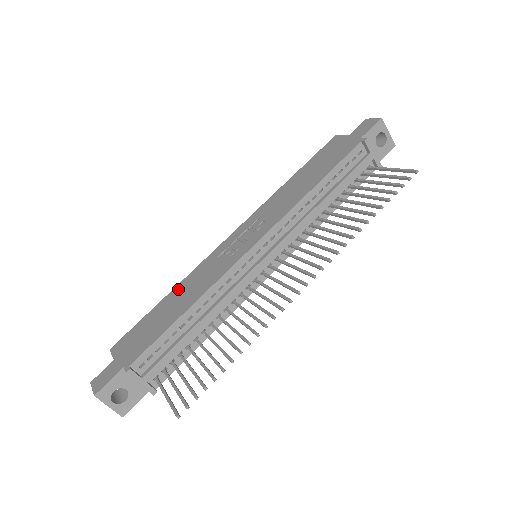
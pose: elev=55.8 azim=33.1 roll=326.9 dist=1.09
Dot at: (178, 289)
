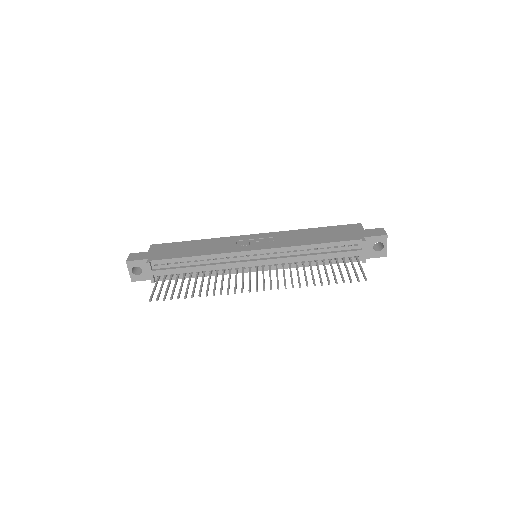
Dot at: (205, 241)
